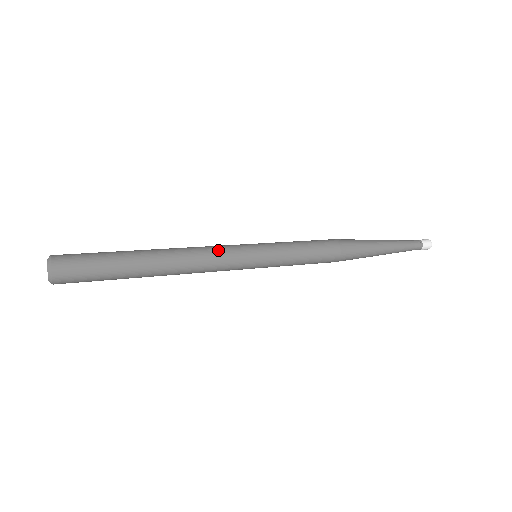
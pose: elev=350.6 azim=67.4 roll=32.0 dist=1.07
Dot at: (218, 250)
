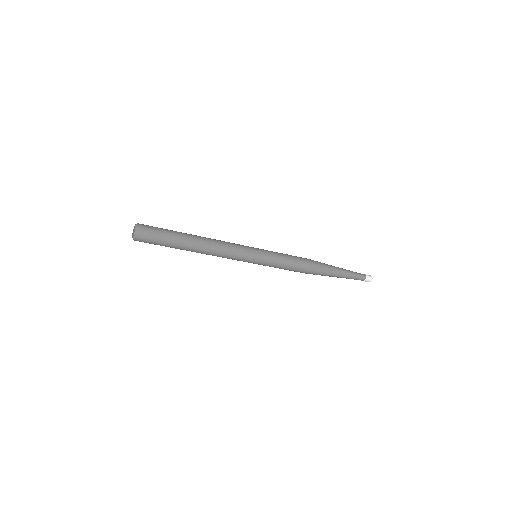
Dot at: (233, 243)
